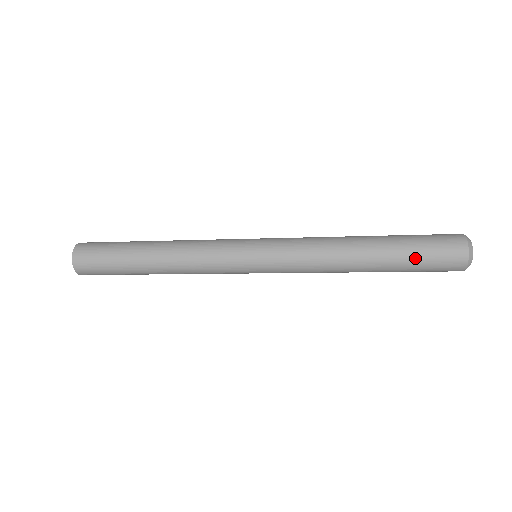
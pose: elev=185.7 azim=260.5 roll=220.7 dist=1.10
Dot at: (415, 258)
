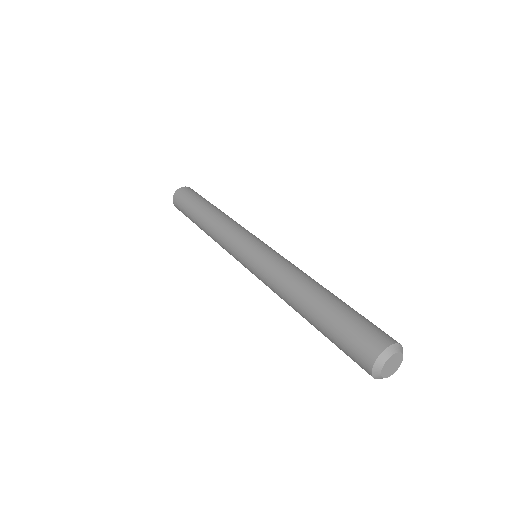
Dot at: occluded
